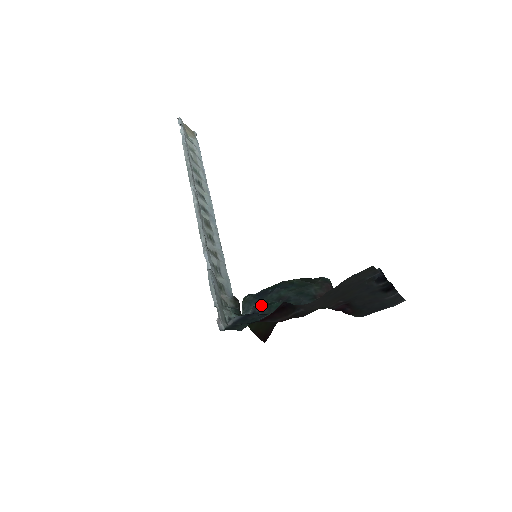
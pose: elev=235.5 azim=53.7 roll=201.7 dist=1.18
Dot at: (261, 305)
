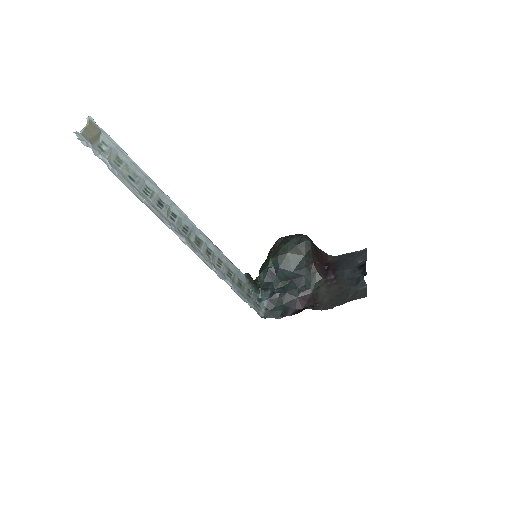
Dot at: (276, 287)
